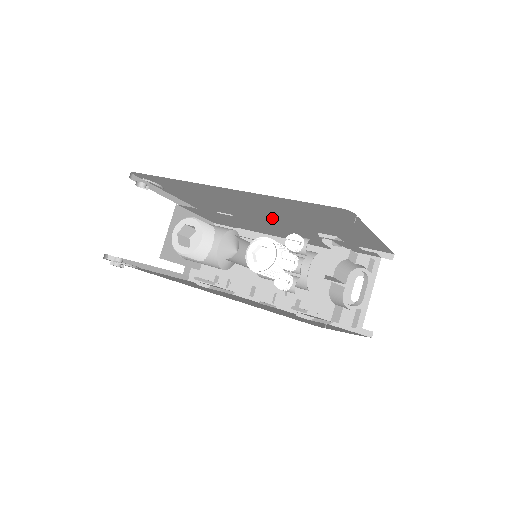
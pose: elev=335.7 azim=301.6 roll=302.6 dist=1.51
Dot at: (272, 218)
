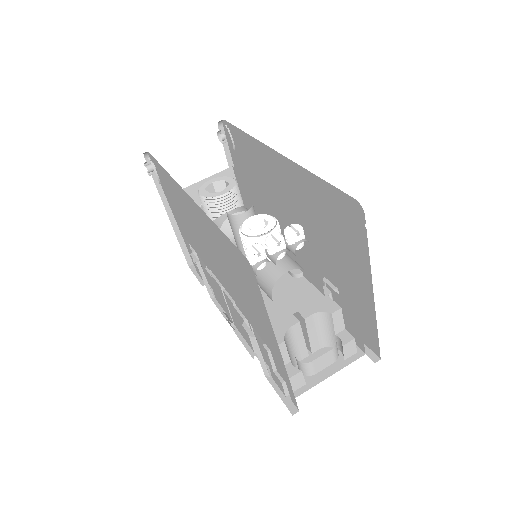
Dot at: occluded
